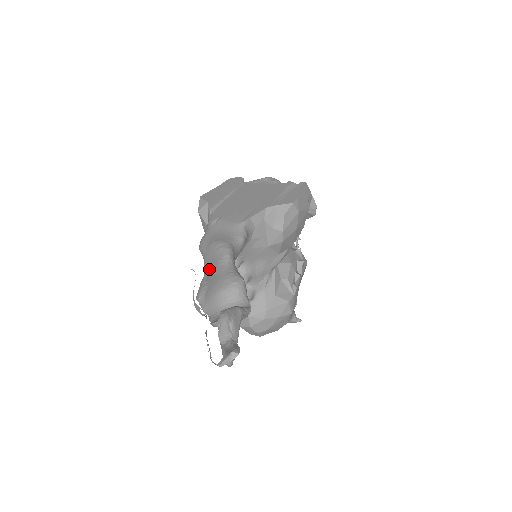
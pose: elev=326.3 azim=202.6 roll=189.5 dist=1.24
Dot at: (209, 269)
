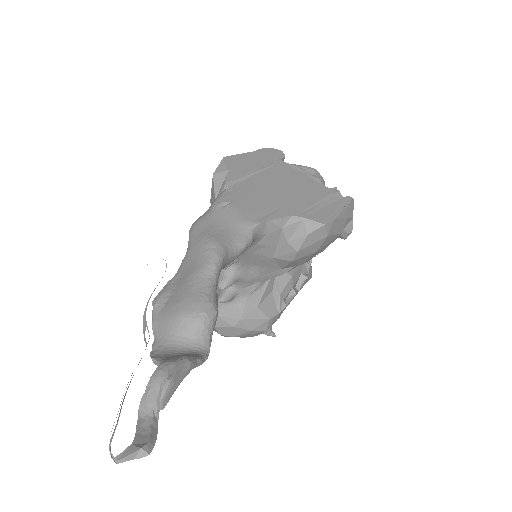
Dot at: (185, 270)
